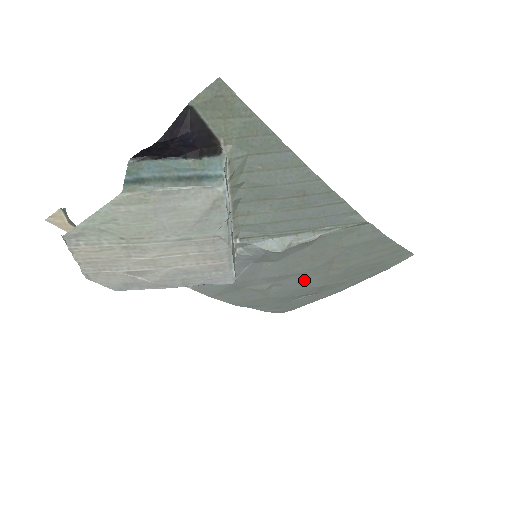
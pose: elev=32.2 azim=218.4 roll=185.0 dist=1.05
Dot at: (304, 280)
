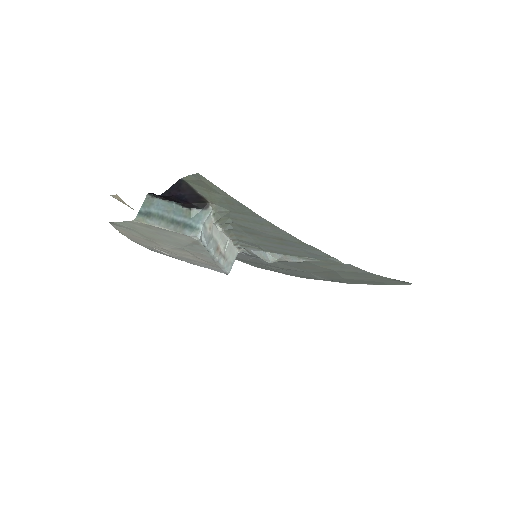
Dot at: (307, 274)
